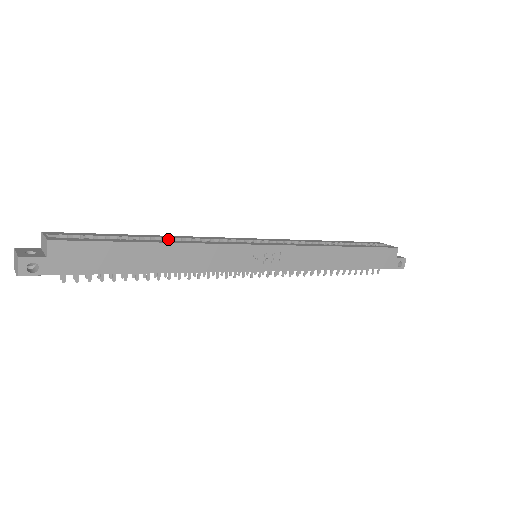
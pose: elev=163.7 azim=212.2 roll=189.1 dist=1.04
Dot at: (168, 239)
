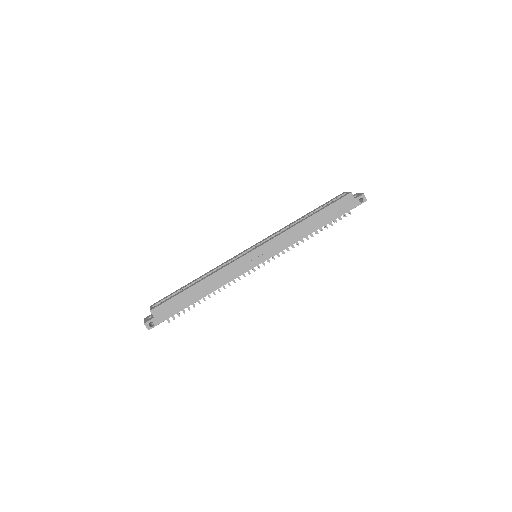
Dot at: (204, 276)
